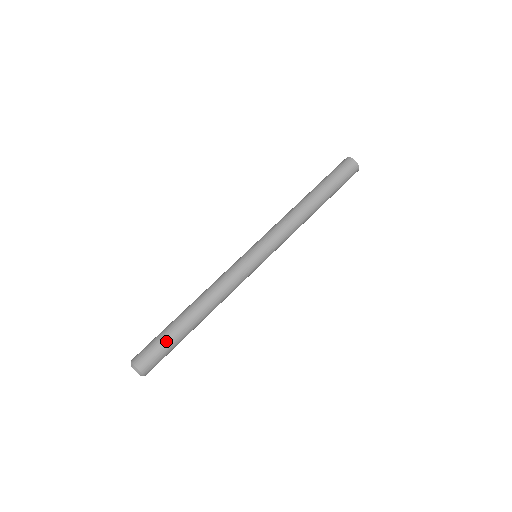
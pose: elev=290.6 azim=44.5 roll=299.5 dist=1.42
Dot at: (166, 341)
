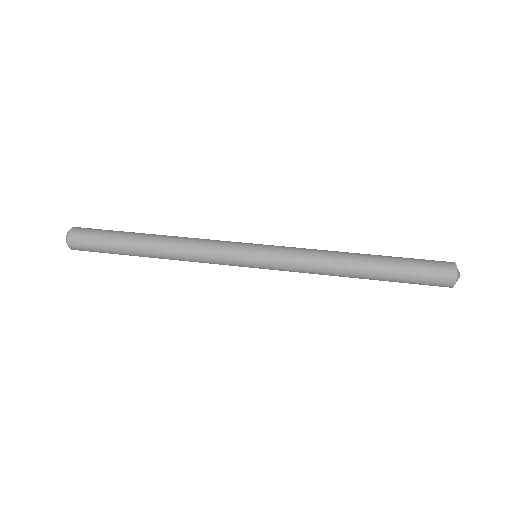
Dot at: (108, 239)
